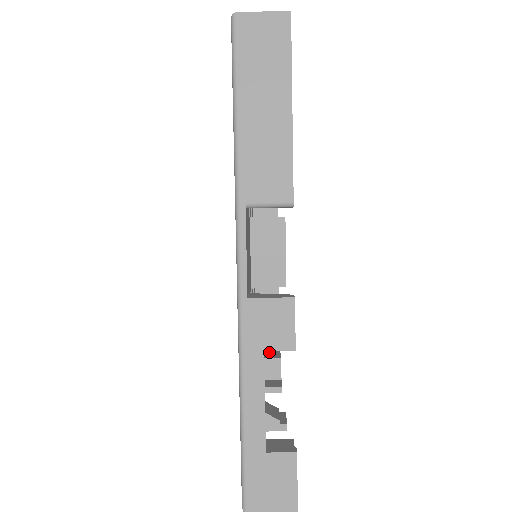
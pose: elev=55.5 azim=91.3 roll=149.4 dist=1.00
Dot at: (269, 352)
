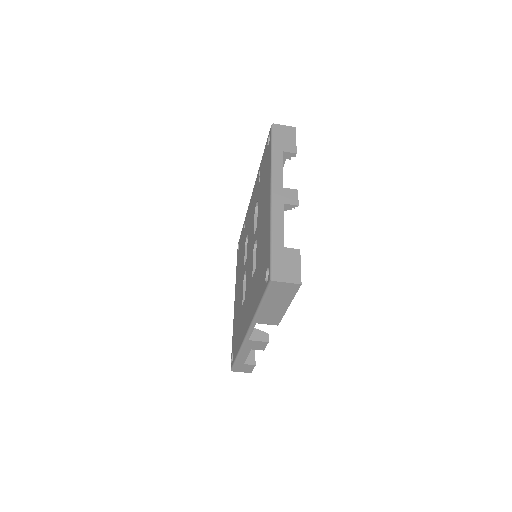
Dot at: occluded
